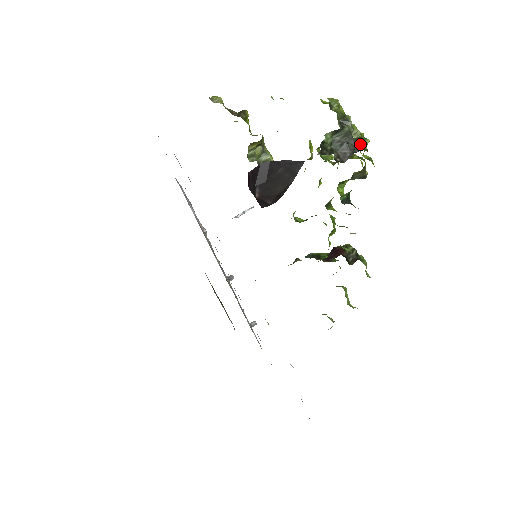
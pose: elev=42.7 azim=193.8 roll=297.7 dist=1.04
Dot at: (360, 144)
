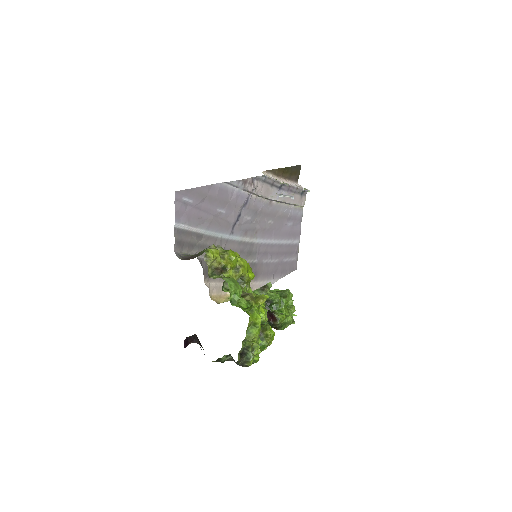
Dot at: (245, 363)
